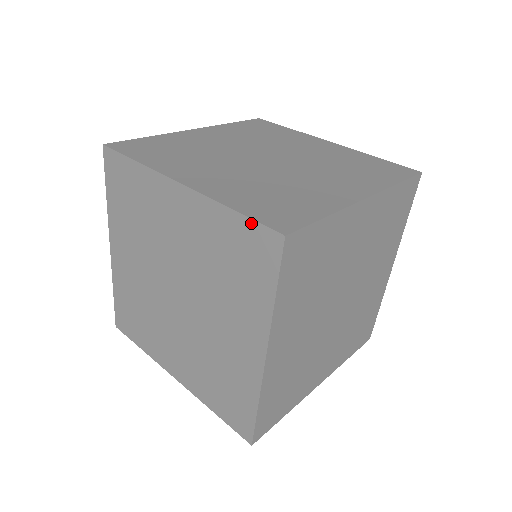
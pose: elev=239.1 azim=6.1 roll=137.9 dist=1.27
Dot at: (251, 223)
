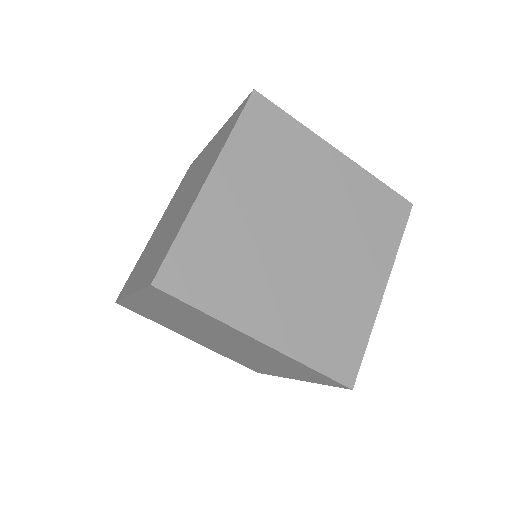
Dot at: (326, 377)
